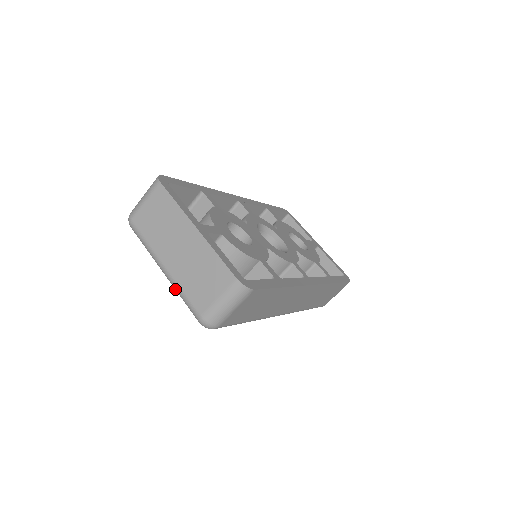
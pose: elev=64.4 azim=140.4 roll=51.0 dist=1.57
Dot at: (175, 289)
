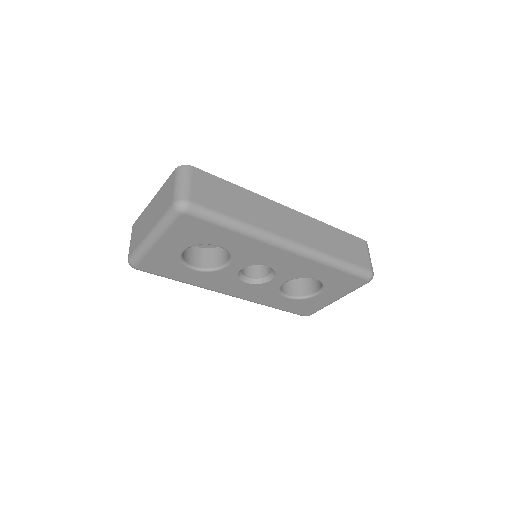
Dot at: (159, 229)
